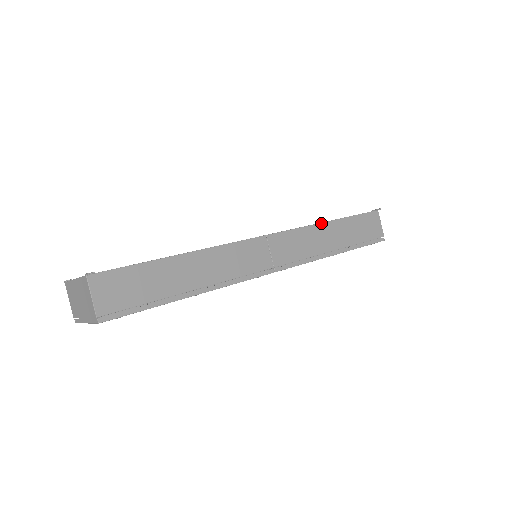
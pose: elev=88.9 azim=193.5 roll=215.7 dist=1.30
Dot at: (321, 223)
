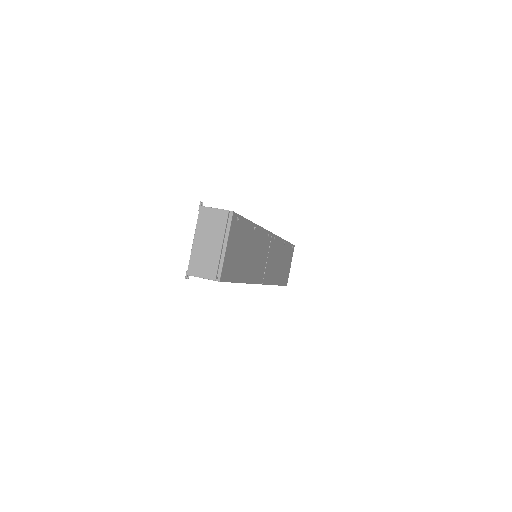
Dot at: occluded
